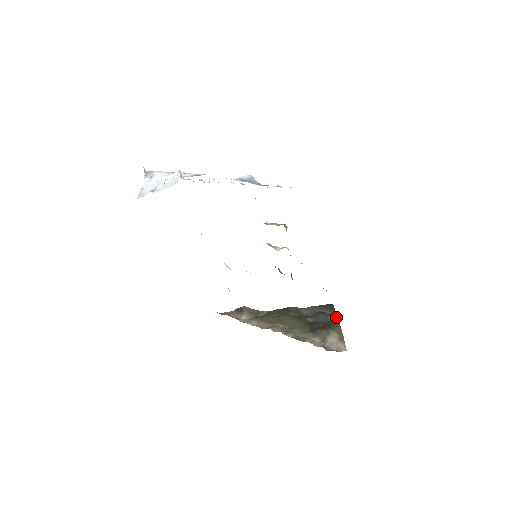
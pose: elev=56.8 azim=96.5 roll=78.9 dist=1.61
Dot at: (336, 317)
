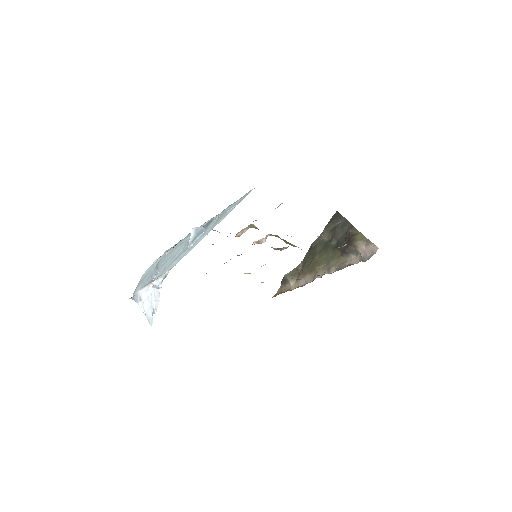
Dot at: (348, 223)
